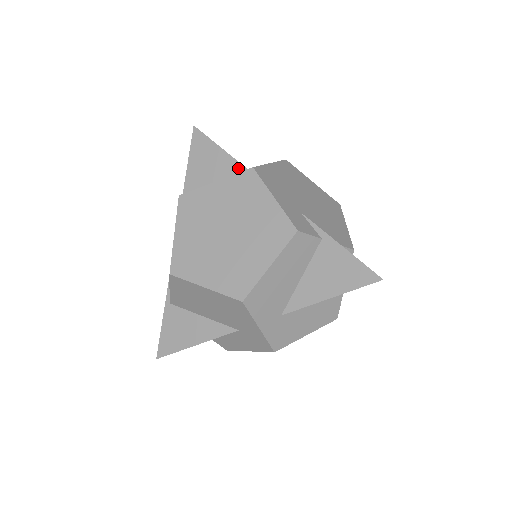
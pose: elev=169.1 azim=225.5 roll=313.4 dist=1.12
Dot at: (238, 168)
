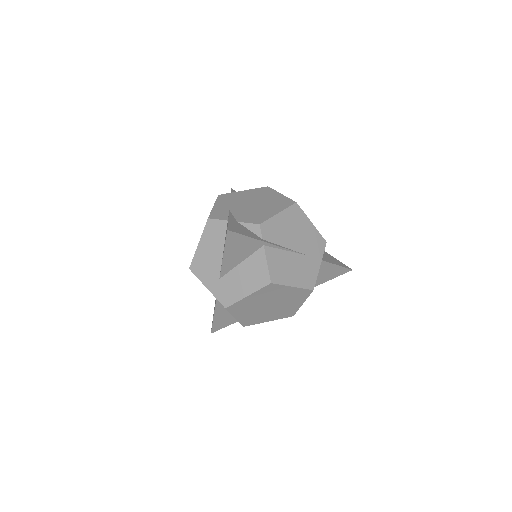
Dot at: occluded
